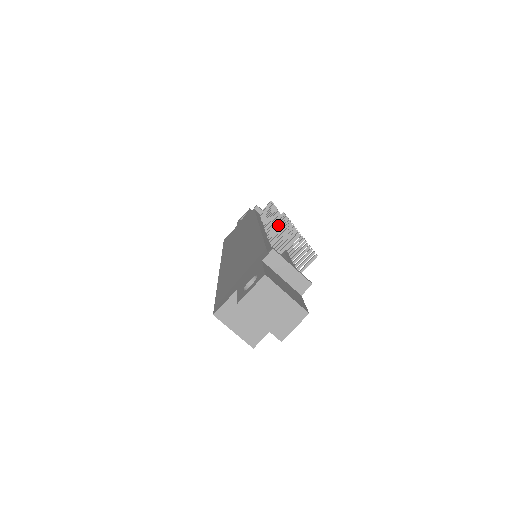
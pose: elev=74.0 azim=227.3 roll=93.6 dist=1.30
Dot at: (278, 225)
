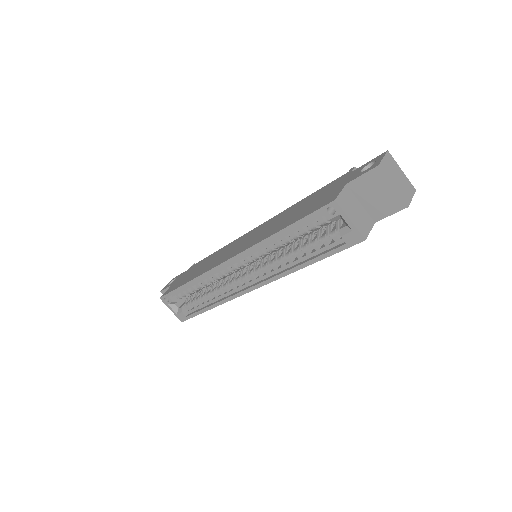
Dot at: occluded
